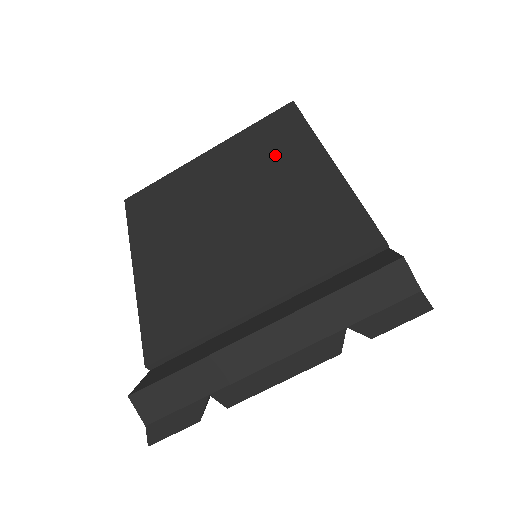
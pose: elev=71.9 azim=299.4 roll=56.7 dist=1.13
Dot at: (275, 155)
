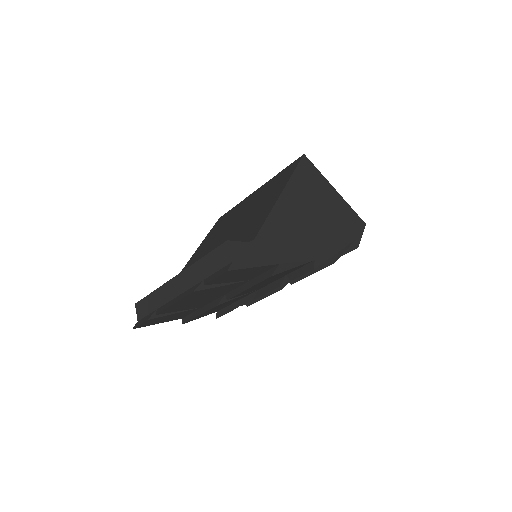
Dot at: (271, 189)
